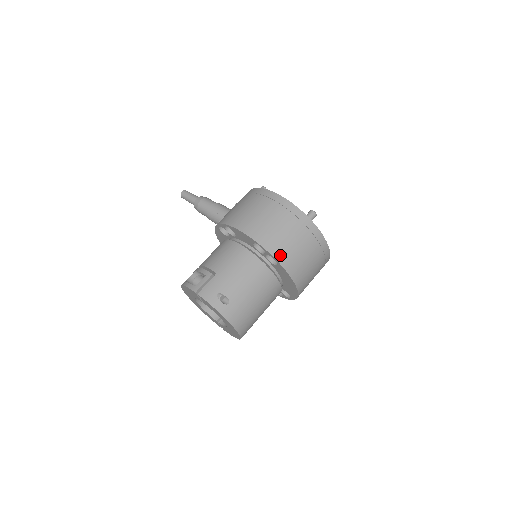
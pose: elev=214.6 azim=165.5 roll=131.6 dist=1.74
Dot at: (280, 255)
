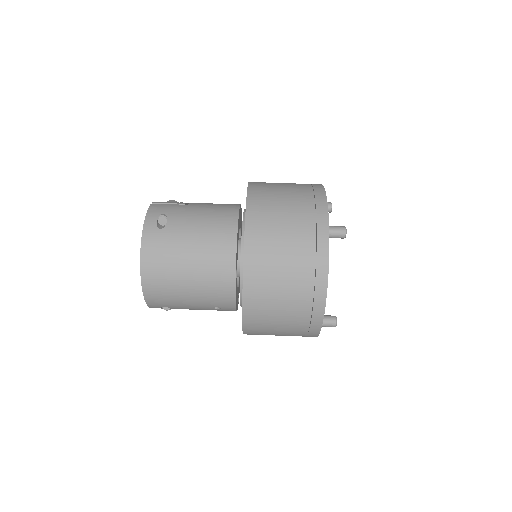
Dot at: (254, 223)
